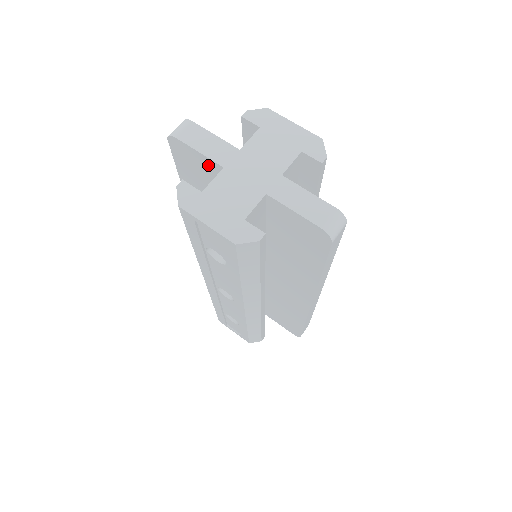
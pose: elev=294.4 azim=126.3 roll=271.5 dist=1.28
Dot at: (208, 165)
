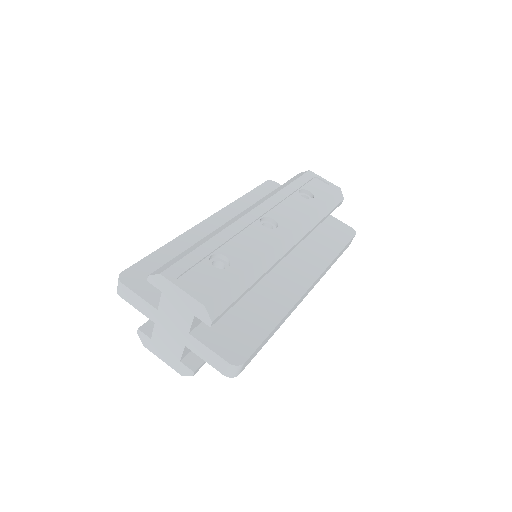
Dot at: occluded
